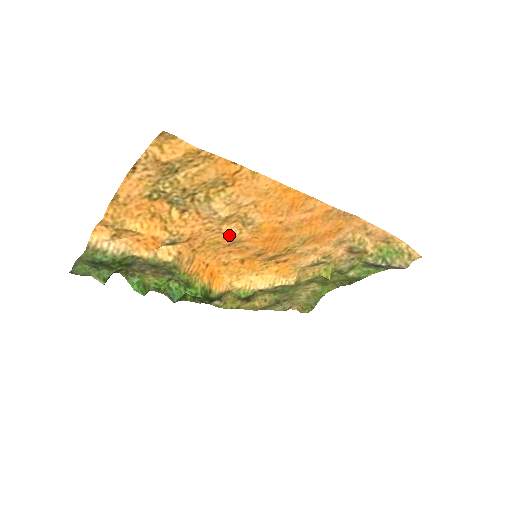
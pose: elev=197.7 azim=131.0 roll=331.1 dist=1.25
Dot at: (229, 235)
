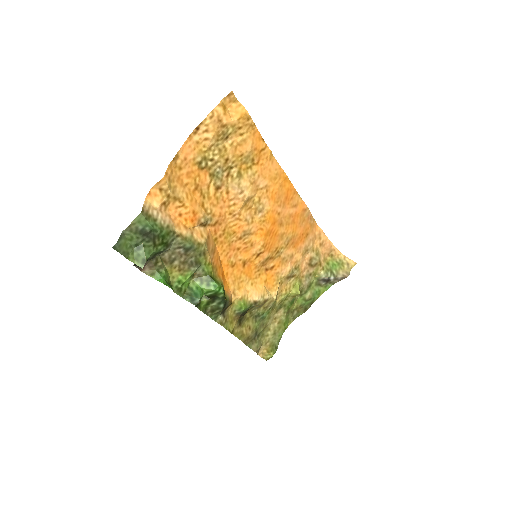
Dot at: (244, 223)
